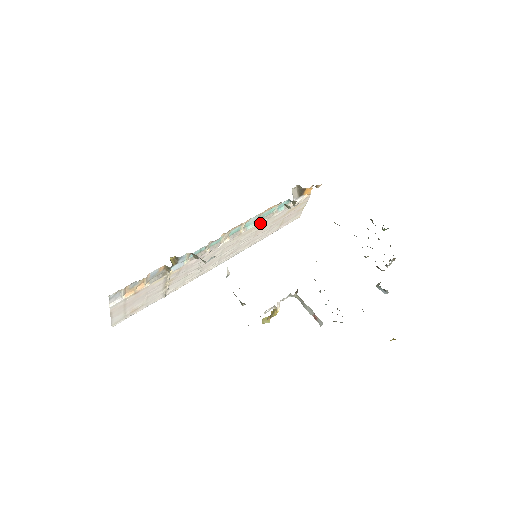
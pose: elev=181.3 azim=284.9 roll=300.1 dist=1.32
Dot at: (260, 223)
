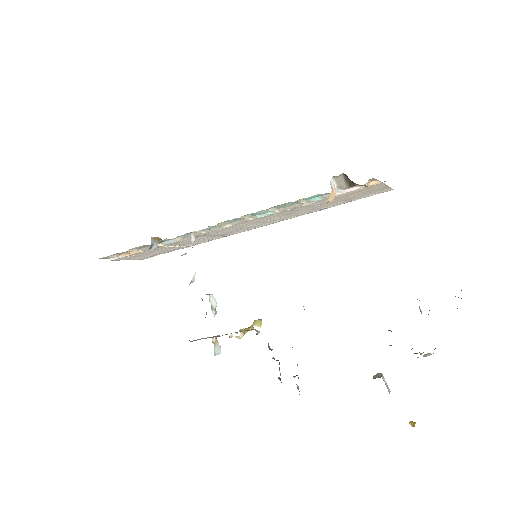
Dot at: (281, 211)
